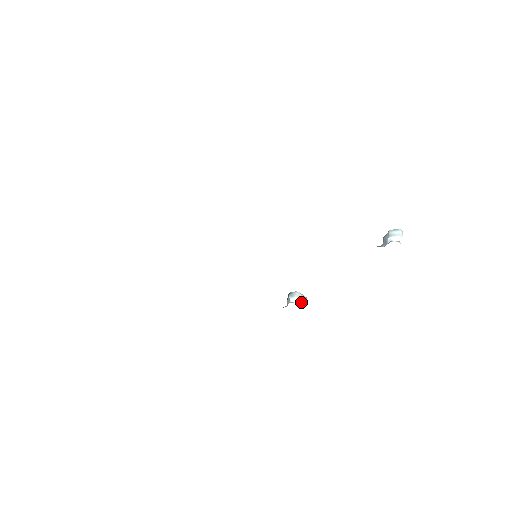
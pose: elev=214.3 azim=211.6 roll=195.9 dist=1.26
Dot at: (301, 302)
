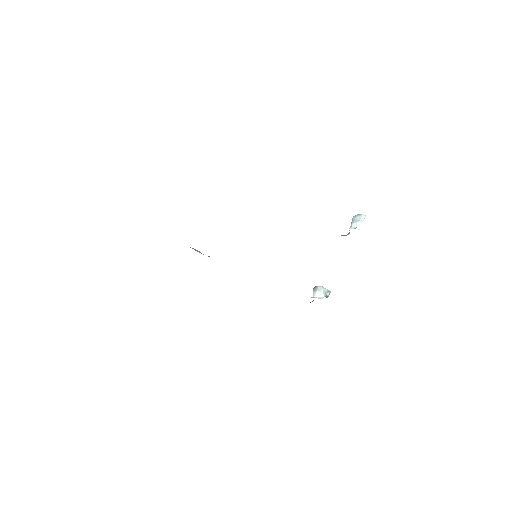
Dot at: (323, 296)
